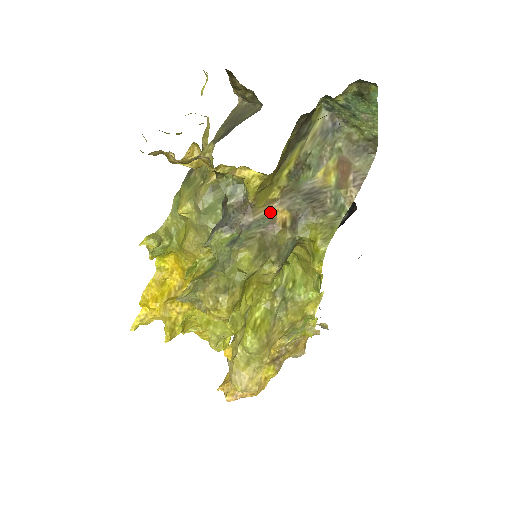
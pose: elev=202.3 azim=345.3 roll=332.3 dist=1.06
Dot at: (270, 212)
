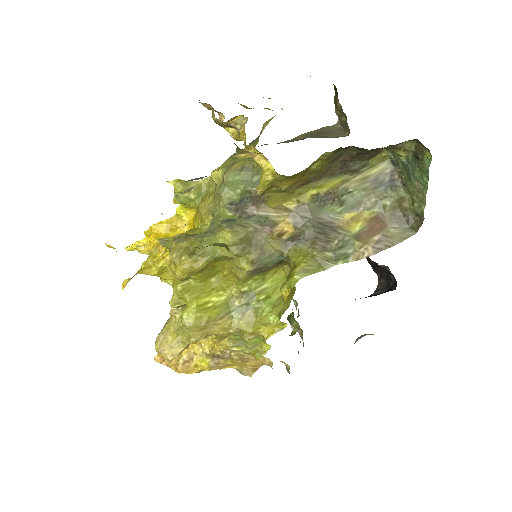
Dot at: (277, 217)
